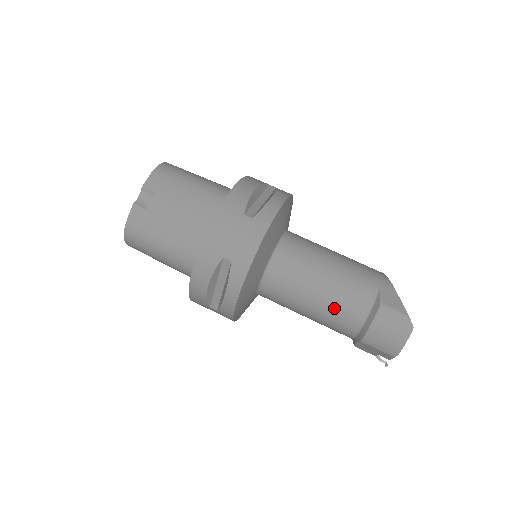
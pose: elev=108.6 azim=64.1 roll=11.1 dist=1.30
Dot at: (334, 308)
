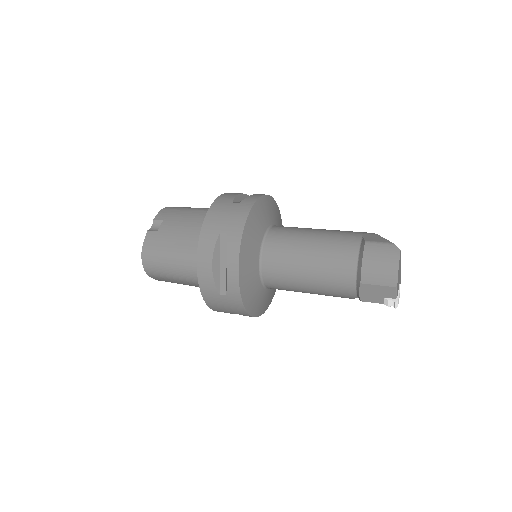
Dot at: (327, 261)
